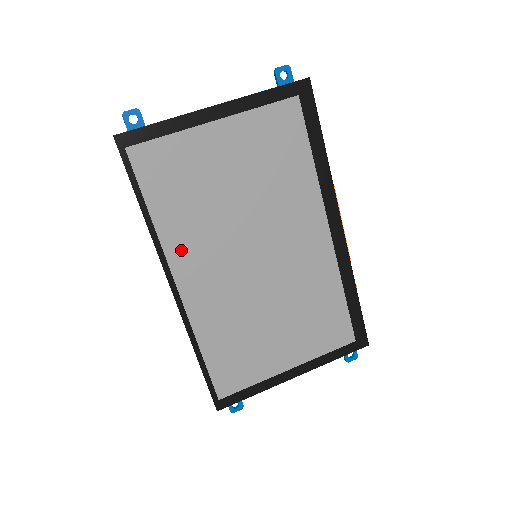
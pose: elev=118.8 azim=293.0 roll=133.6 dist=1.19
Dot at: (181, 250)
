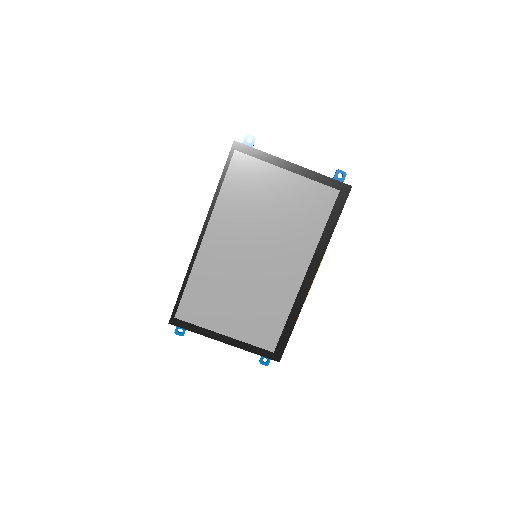
Dot at: (221, 220)
